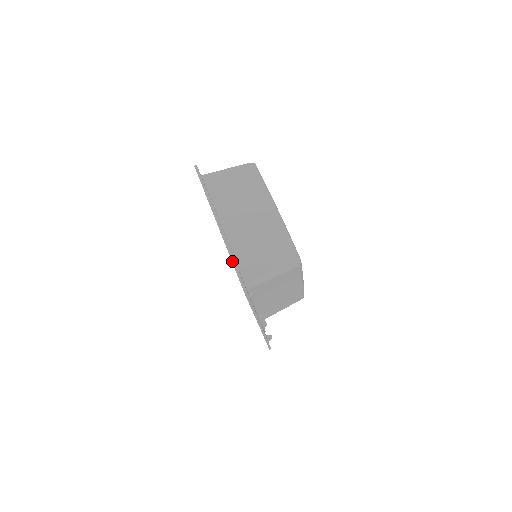
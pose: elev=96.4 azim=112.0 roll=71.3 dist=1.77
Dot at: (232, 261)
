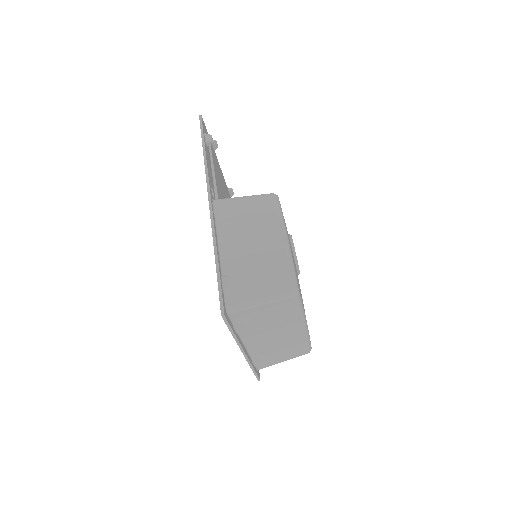
Dot at: (252, 370)
